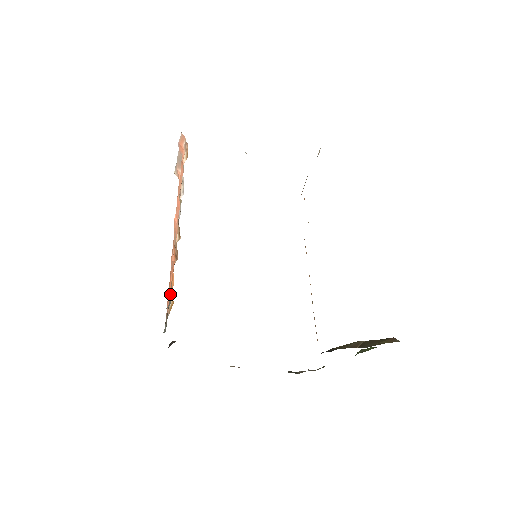
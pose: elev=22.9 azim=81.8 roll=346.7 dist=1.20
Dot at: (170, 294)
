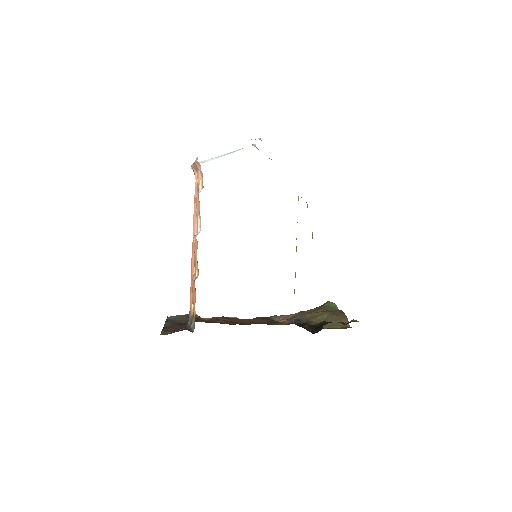
Dot at: (193, 321)
